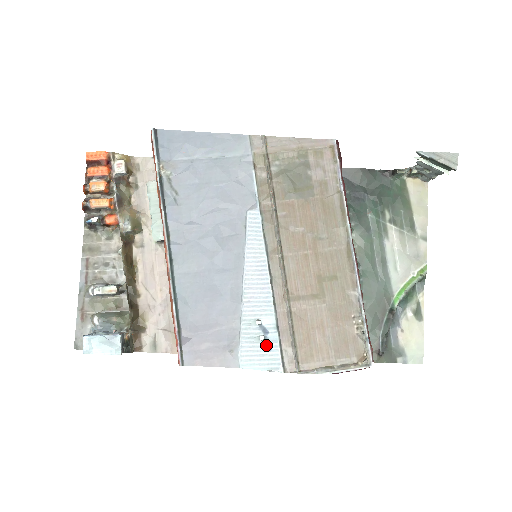
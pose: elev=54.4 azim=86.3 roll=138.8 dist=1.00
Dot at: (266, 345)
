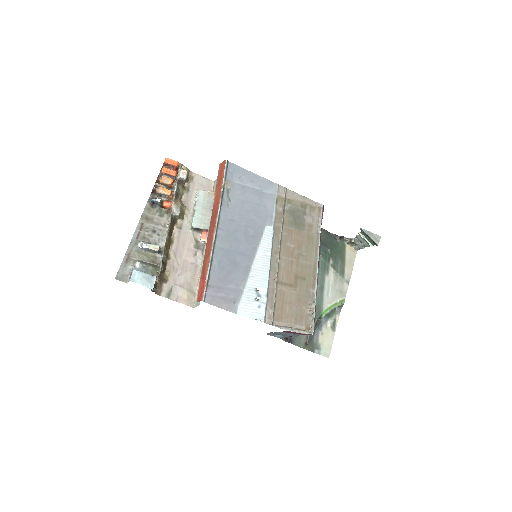
Dot at: (258, 304)
